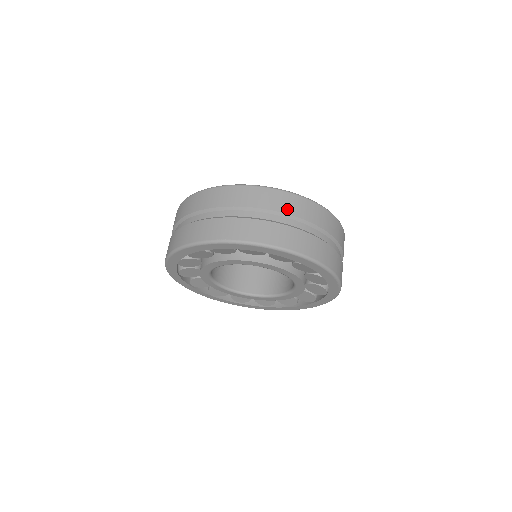
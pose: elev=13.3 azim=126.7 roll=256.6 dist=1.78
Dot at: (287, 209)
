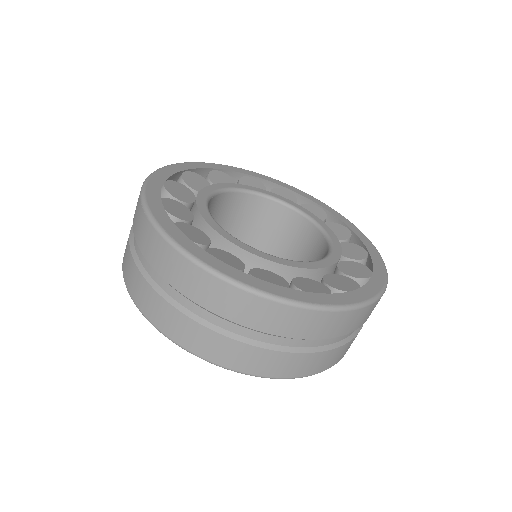
Dot at: (181, 285)
